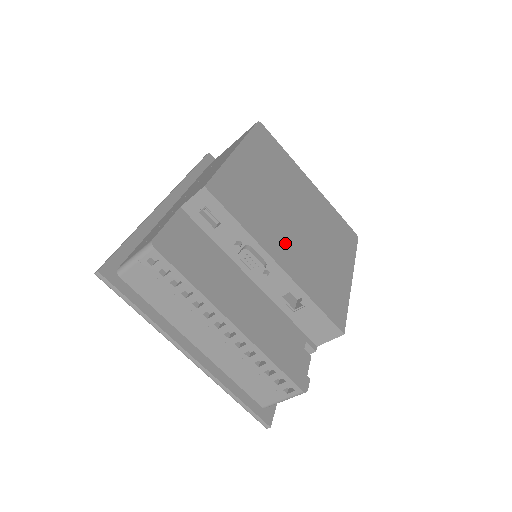
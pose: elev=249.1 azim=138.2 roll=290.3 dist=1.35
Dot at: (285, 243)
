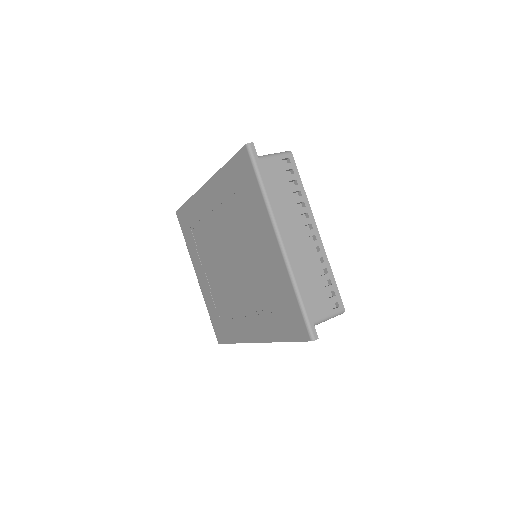
Dot at: occluded
